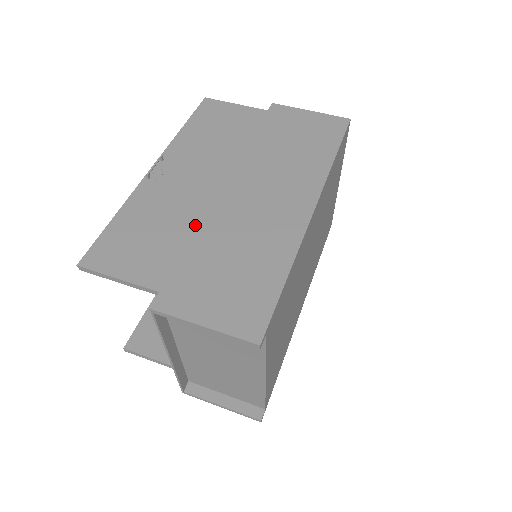
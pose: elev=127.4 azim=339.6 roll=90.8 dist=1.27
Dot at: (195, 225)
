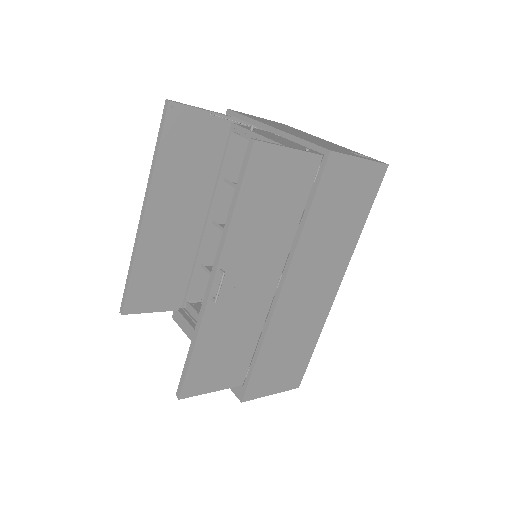
Dot at: (258, 329)
